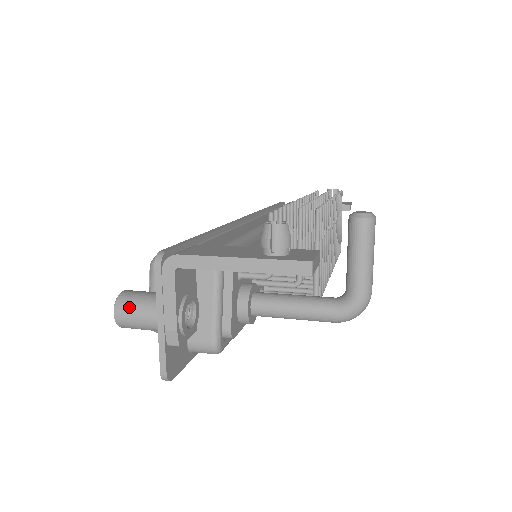
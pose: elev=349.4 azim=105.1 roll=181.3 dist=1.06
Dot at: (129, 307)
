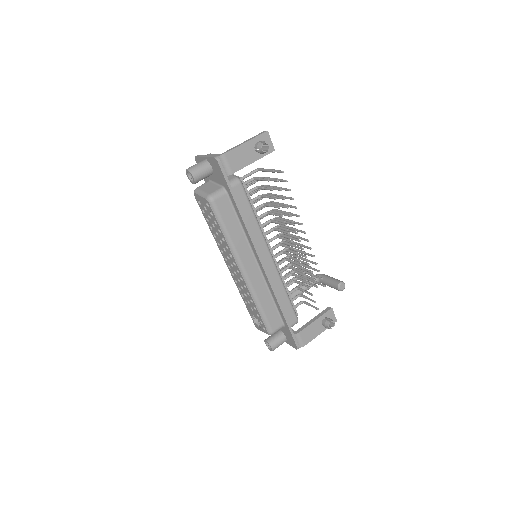
Dot at: occluded
